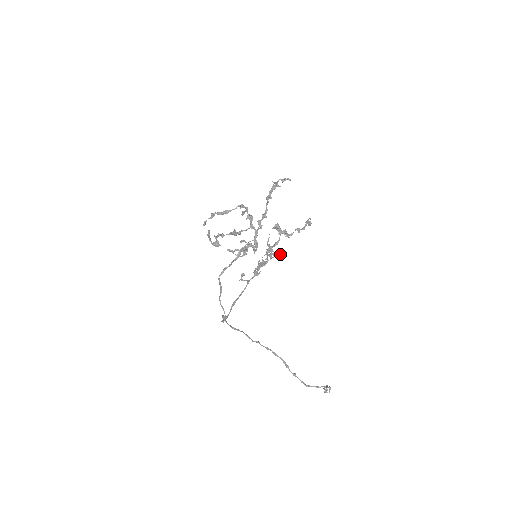
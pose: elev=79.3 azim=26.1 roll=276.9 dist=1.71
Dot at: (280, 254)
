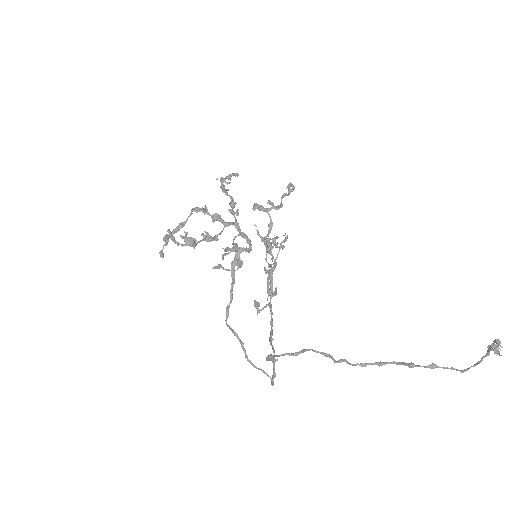
Dot at: (284, 239)
